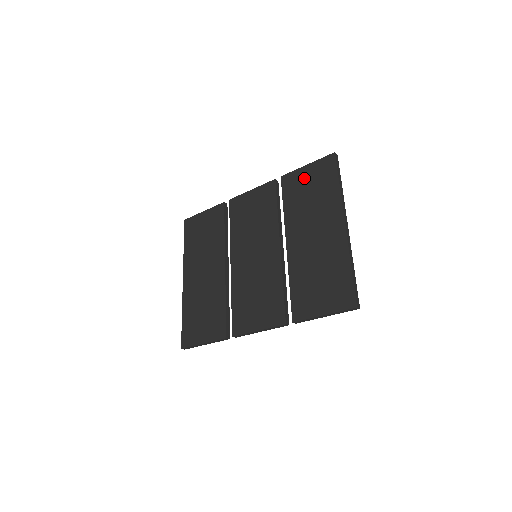
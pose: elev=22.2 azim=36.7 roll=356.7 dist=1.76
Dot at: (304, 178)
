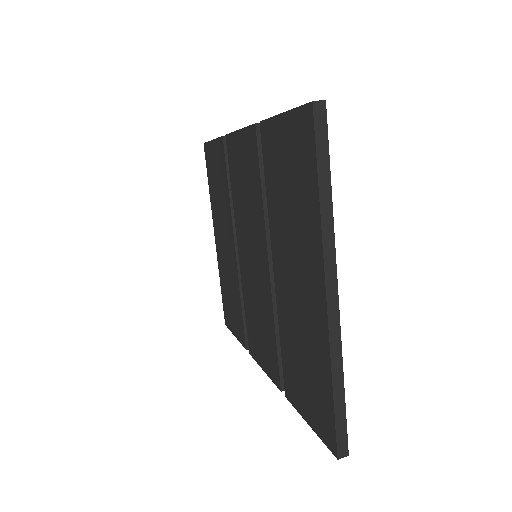
Dot at: (280, 146)
